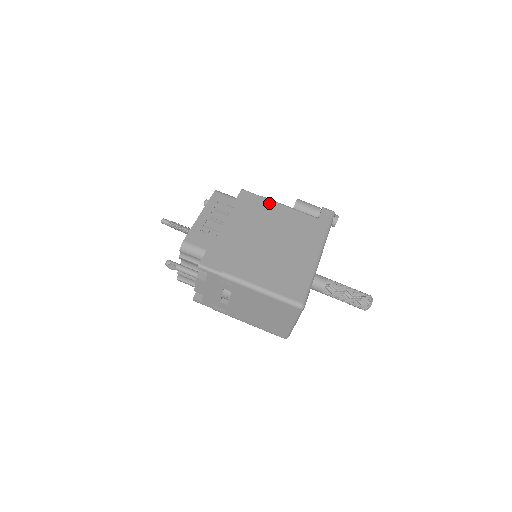
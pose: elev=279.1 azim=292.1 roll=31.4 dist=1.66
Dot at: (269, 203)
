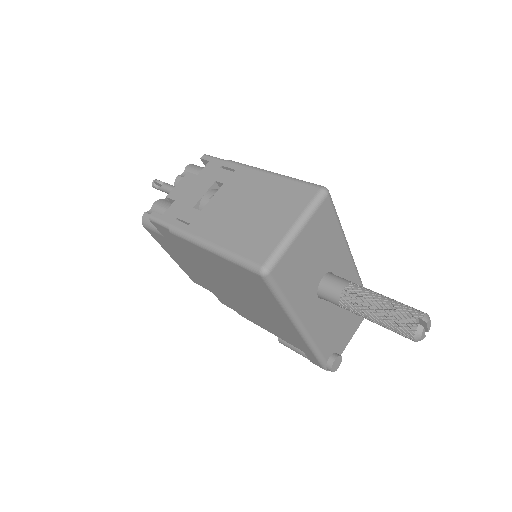
Dot at: occluded
